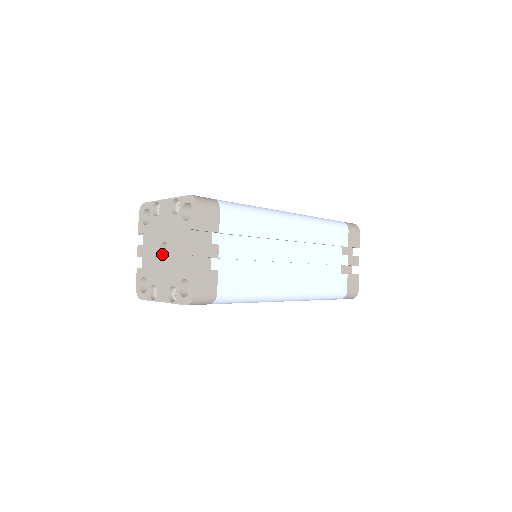
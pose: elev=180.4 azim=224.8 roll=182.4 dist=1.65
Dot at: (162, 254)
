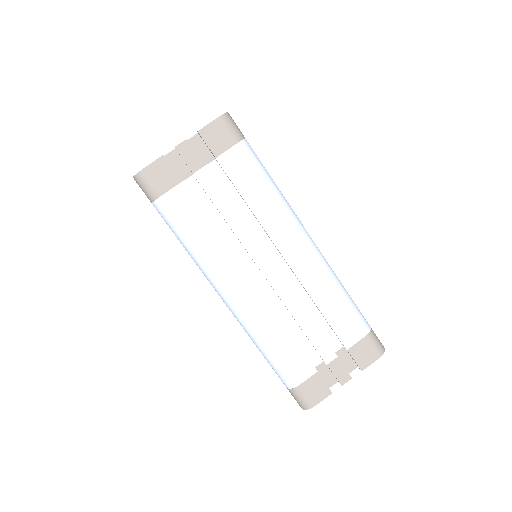
Dot at: occluded
